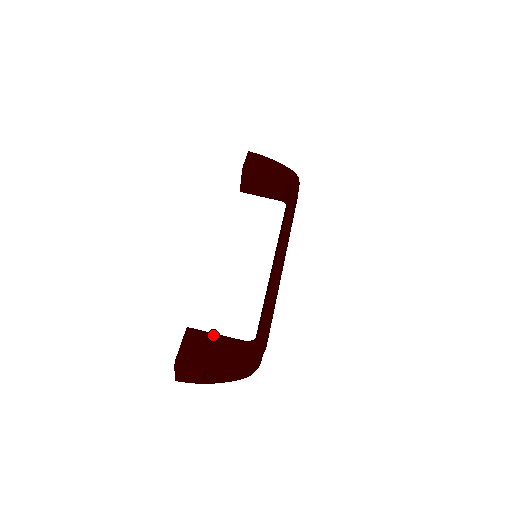
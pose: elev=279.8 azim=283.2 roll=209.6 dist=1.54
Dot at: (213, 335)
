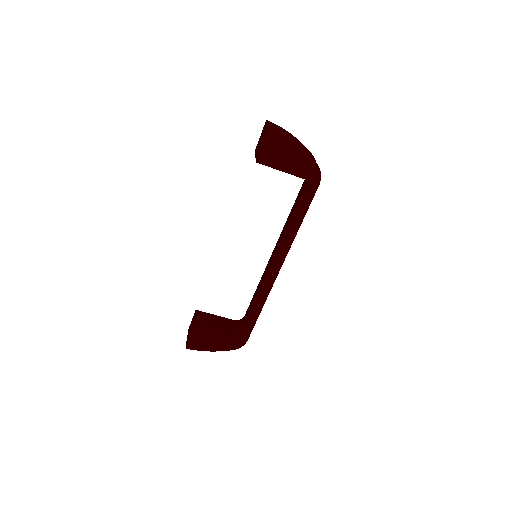
Dot at: (211, 336)
